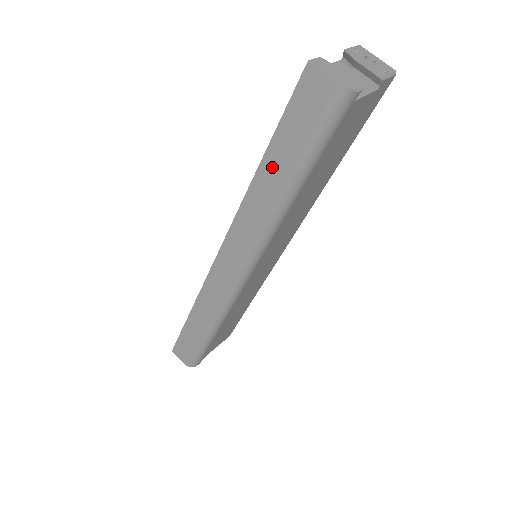
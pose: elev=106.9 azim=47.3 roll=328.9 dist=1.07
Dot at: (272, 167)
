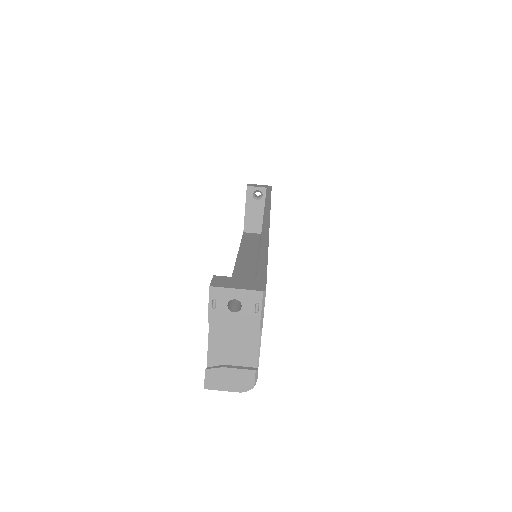
Dot at: occluded
